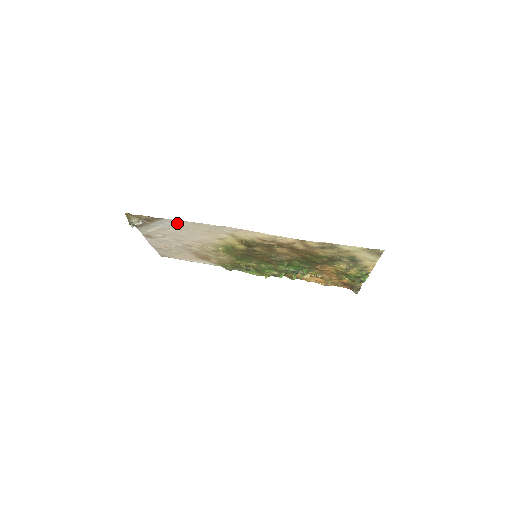
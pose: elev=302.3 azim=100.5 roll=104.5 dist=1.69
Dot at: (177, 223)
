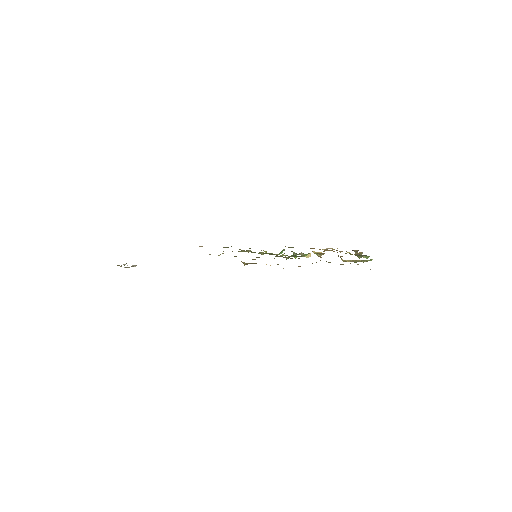
Dot at: occluded
